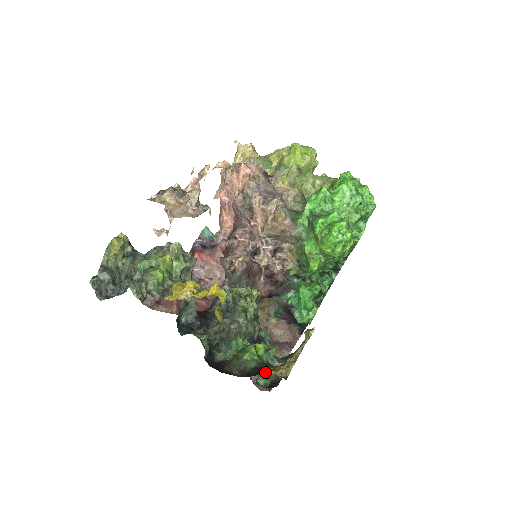
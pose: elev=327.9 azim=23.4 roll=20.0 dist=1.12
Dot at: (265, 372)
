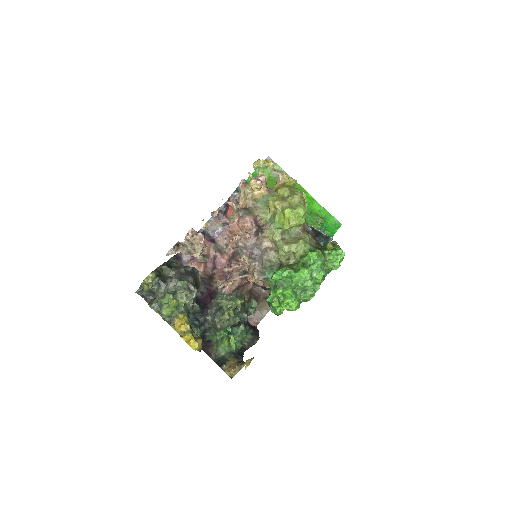
Dot at: (224, 368)
